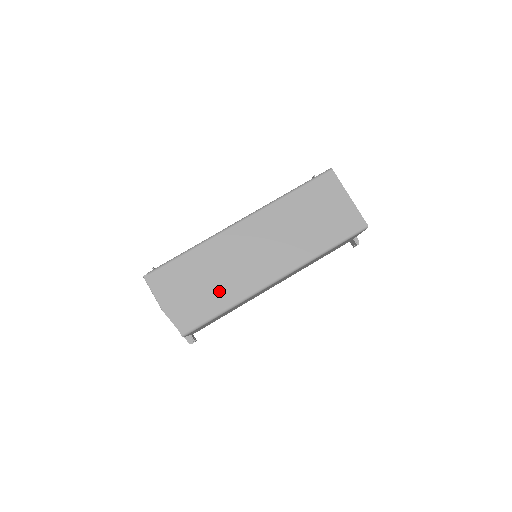
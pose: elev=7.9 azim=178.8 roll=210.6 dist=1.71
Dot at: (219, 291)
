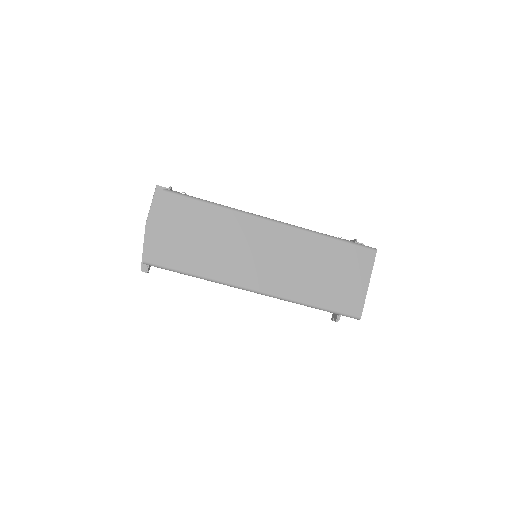
Dot at: (204, 256)
